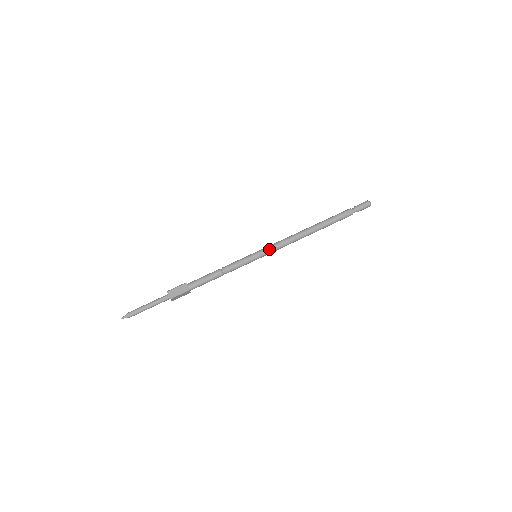
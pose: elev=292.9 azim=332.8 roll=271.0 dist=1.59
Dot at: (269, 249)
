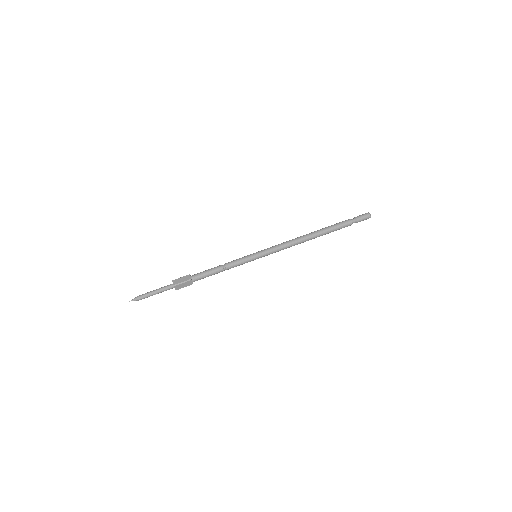
Dot at: (268, 250)
